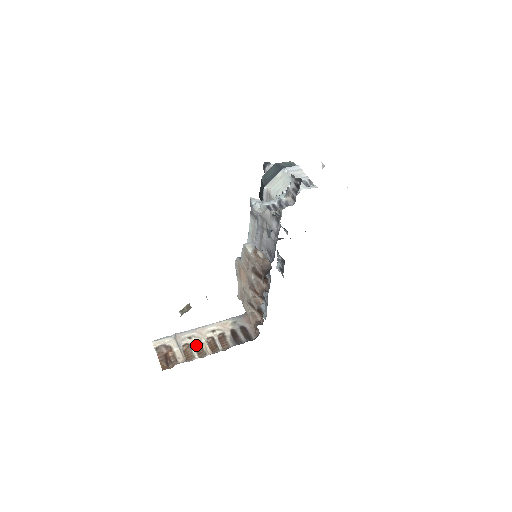
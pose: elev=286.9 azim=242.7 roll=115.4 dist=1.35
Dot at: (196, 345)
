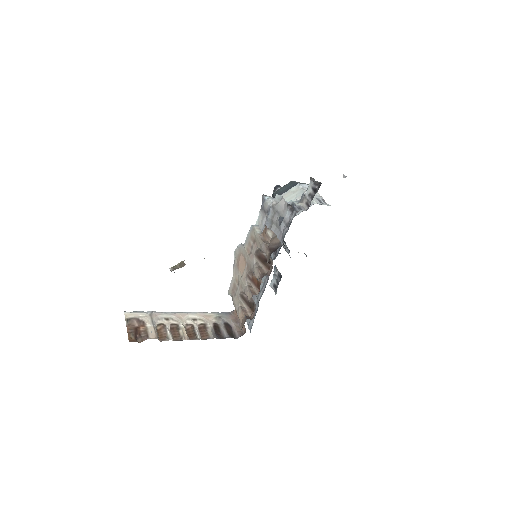
Dot at: (172, 328)
